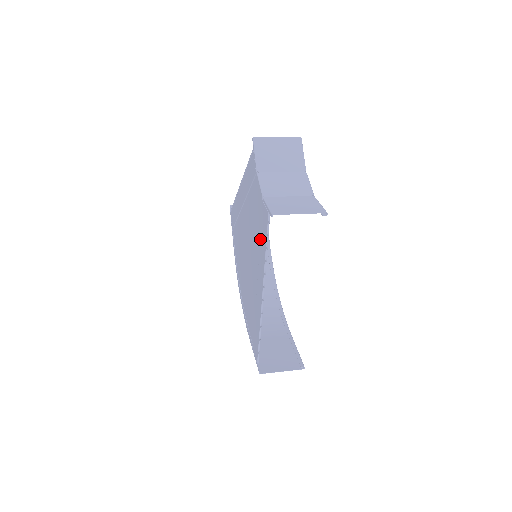
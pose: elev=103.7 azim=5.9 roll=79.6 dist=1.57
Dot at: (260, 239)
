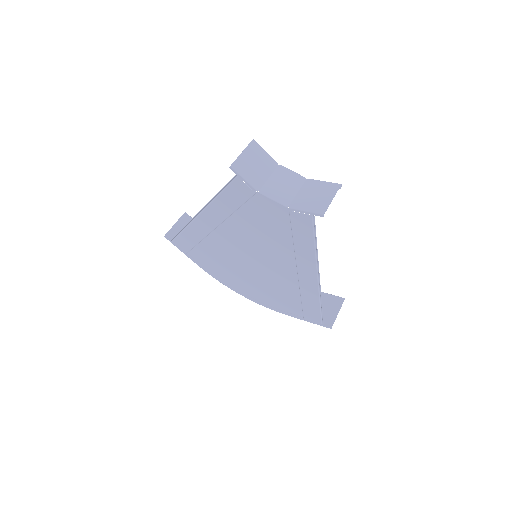
Dot at: (294, 240)
